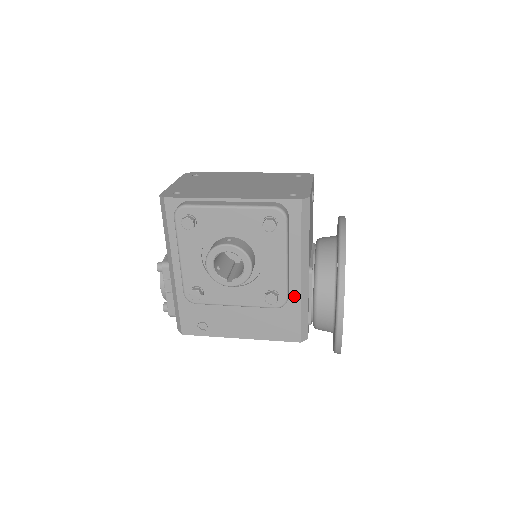
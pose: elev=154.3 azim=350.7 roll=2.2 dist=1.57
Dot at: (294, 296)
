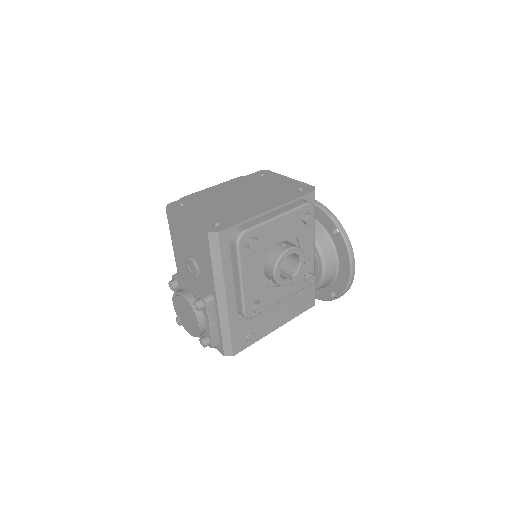
Dot at: occluded
